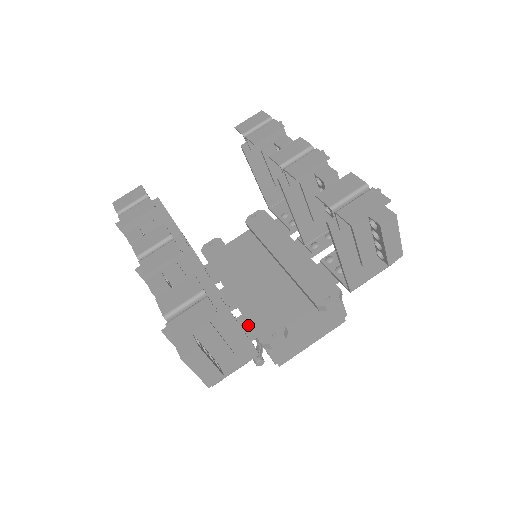
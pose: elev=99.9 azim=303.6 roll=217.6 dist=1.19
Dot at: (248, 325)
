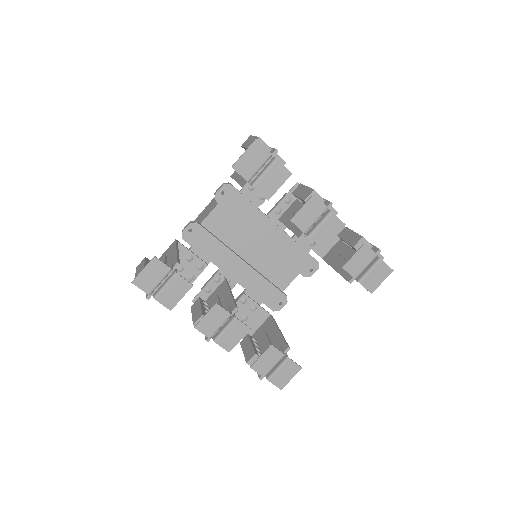
Dot at: (255, 296)
